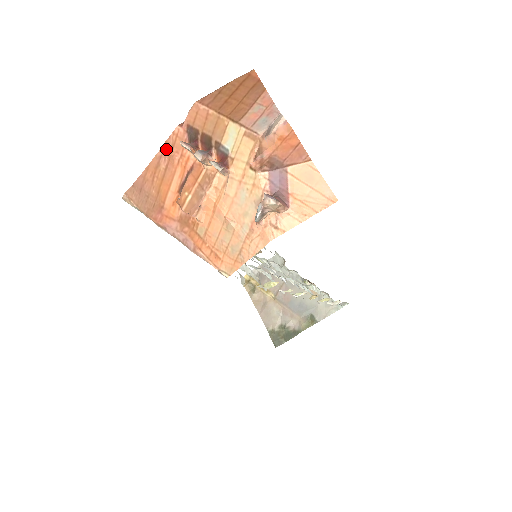
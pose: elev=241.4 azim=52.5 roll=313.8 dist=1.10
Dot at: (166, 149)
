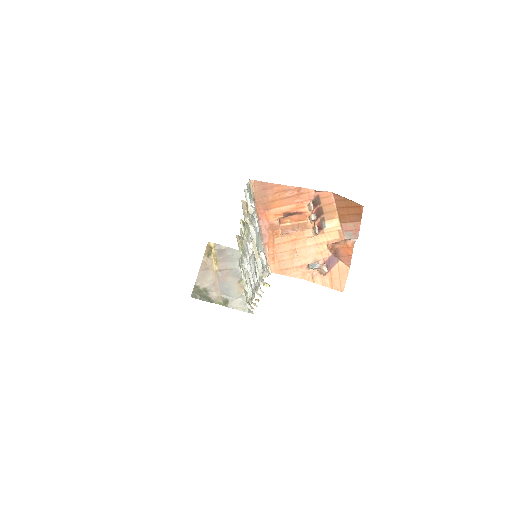
Dot at: (297, 190)
